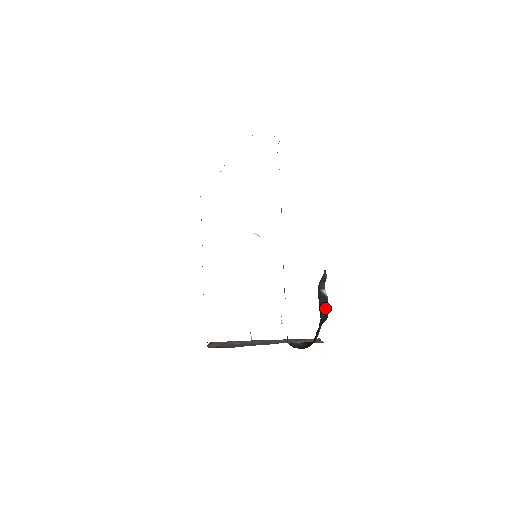
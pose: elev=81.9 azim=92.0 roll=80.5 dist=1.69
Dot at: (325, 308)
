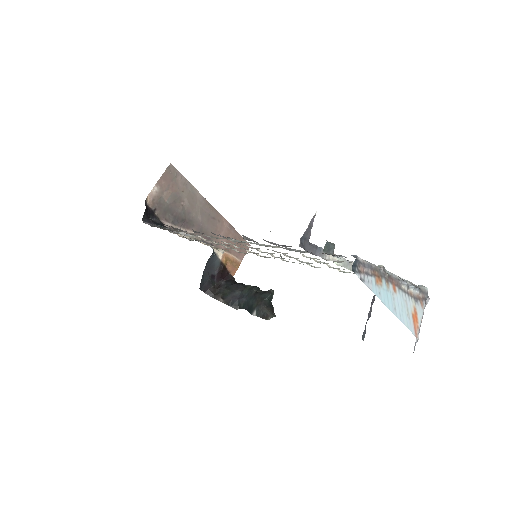
Dot at: (245, 306)
